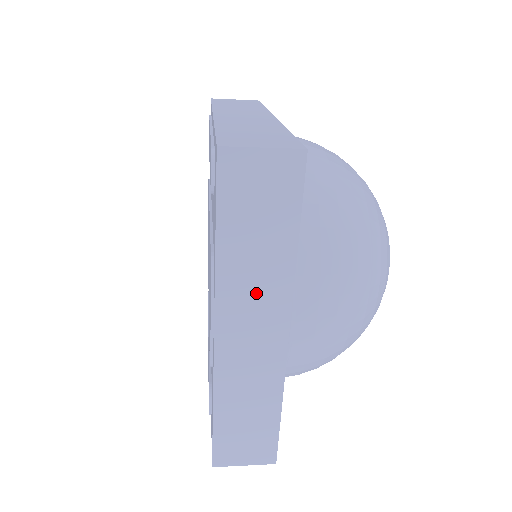
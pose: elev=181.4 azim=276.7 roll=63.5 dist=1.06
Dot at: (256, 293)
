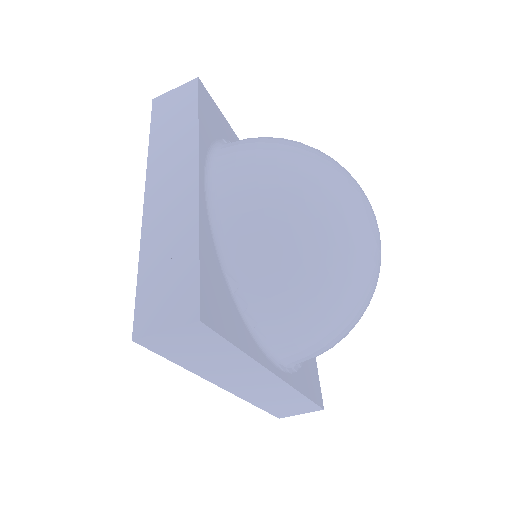
Dot at: (173, 156)
